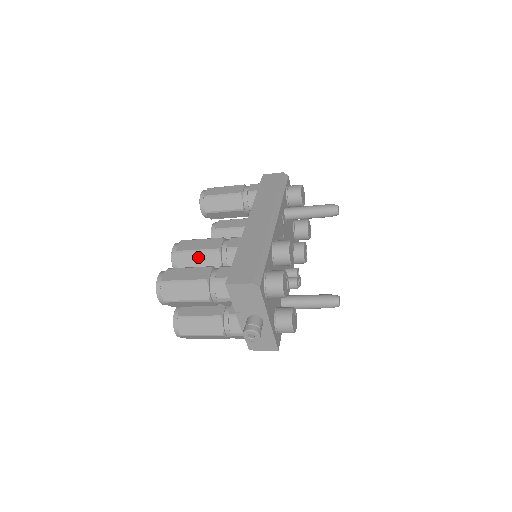
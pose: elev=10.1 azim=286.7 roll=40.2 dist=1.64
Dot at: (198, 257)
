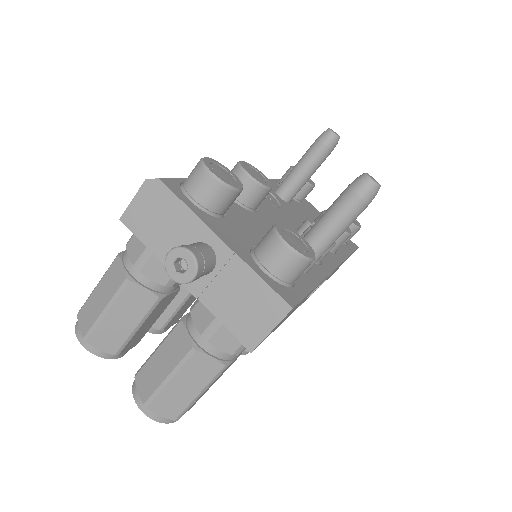
Dot at: occluded
